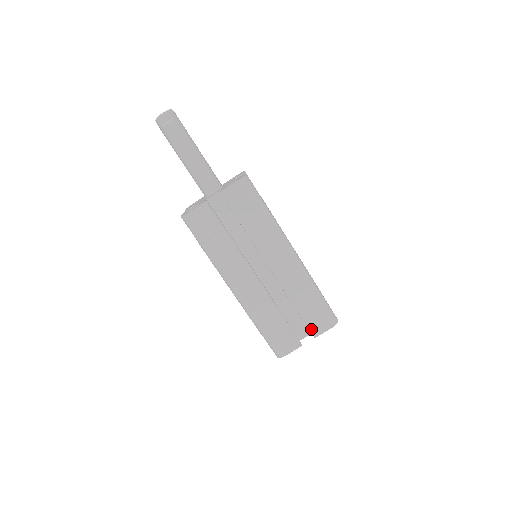
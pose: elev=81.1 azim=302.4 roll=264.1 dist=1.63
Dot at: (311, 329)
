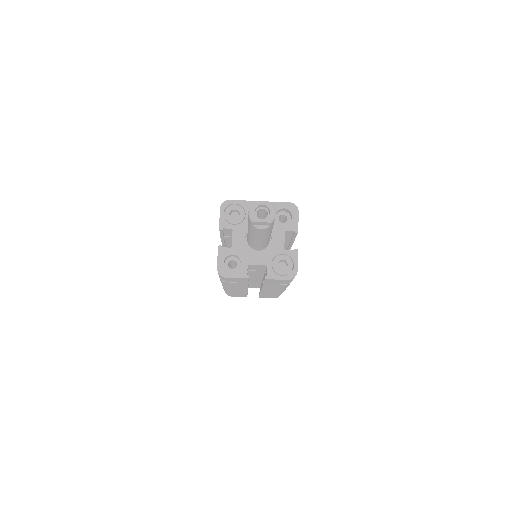
Dot at: occluded
